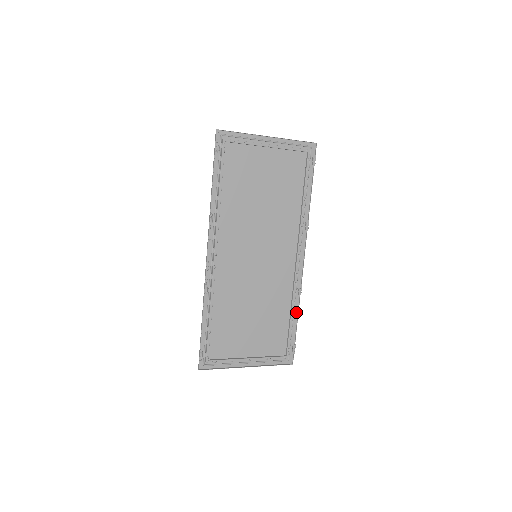
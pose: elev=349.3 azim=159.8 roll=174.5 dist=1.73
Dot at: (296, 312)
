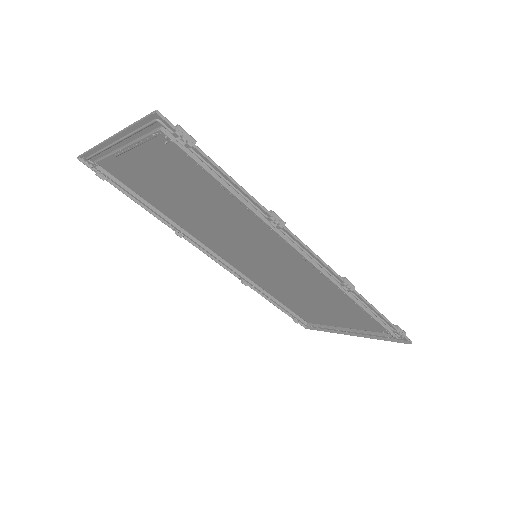
Dot at: (367, 302)
